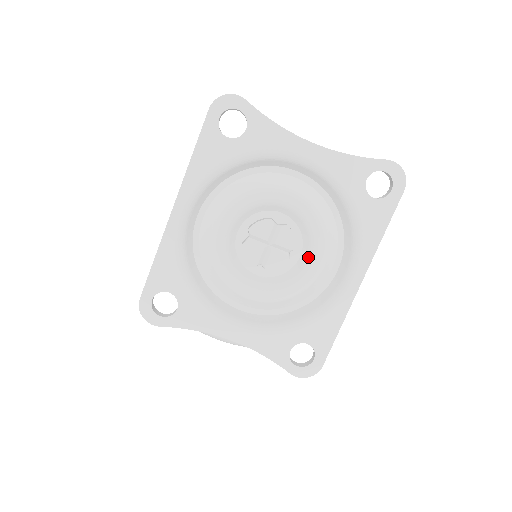
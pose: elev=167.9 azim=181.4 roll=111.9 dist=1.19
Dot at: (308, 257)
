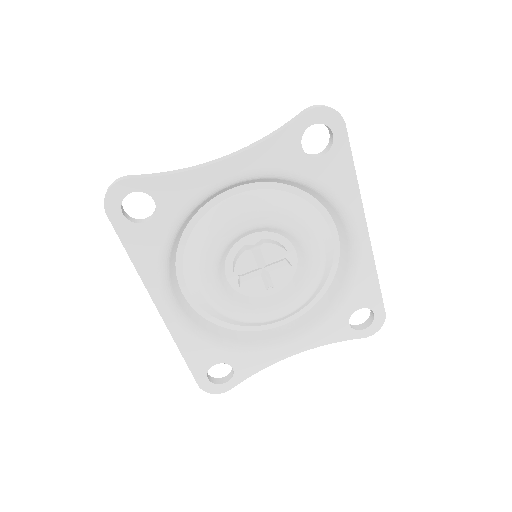
Dot at: (304, 250)
